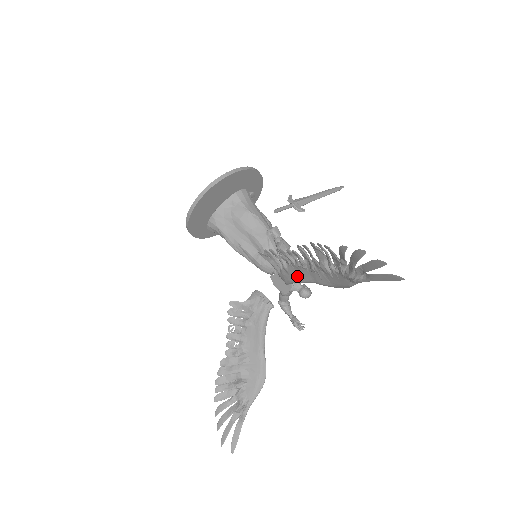
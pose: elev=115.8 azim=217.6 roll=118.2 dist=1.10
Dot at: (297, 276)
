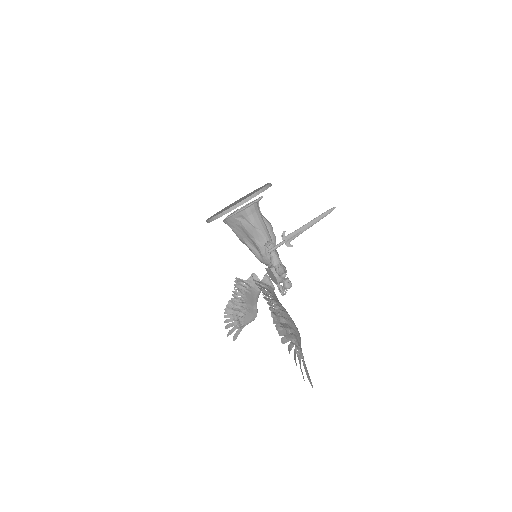
Dot at: occluded
